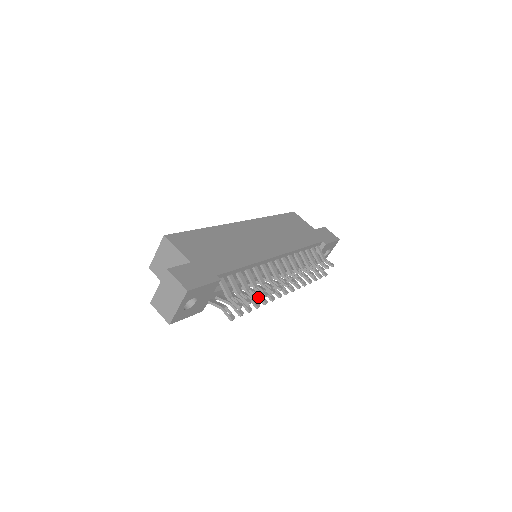
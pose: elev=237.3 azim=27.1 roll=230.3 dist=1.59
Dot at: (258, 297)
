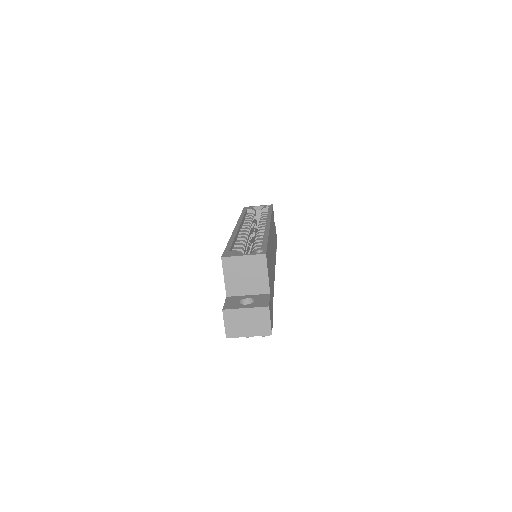
Dot at: occluded
